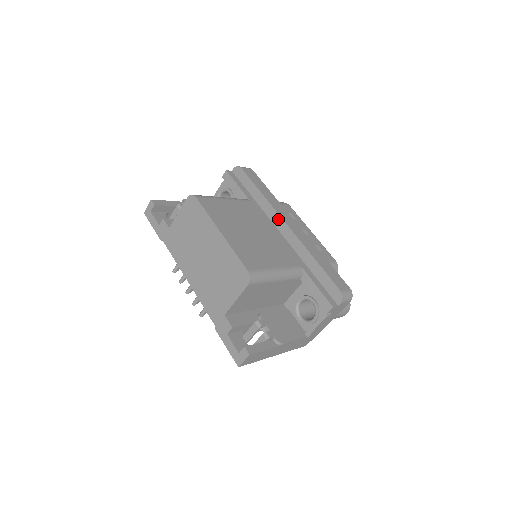
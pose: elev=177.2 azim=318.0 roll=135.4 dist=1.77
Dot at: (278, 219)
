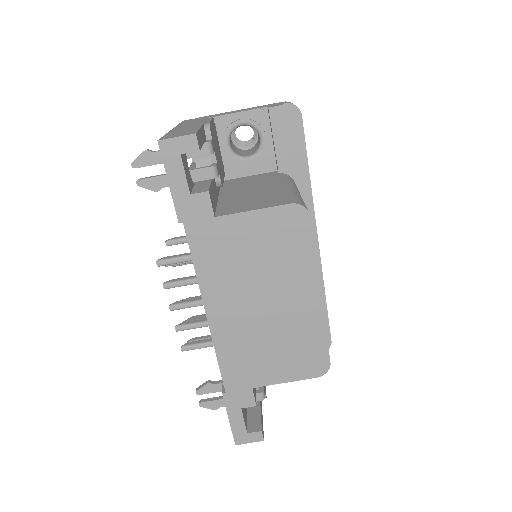
Dot at: occluded
